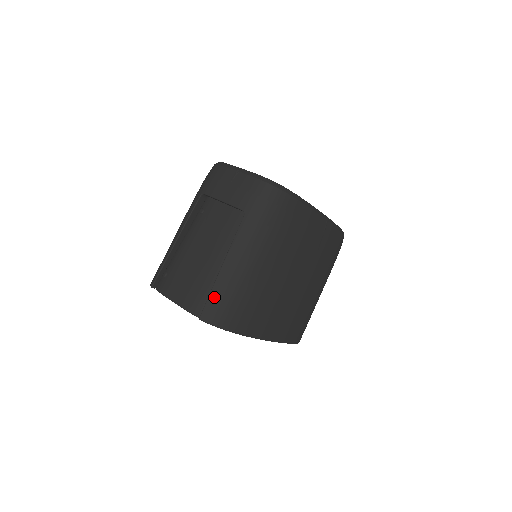
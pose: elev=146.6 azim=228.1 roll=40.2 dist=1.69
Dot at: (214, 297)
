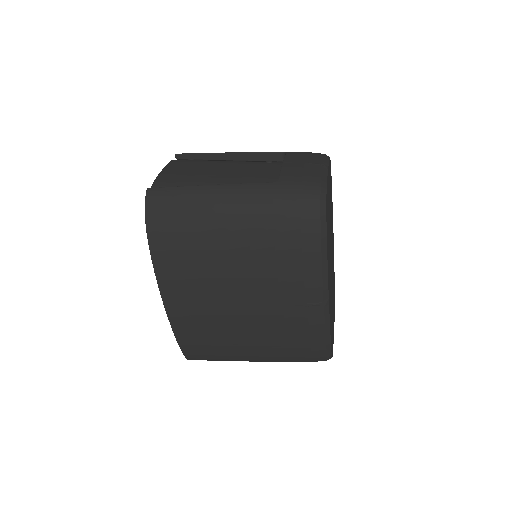
Dot at: (175, 191)
